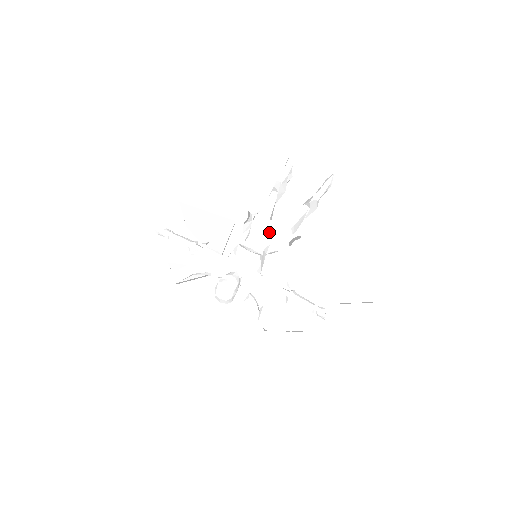
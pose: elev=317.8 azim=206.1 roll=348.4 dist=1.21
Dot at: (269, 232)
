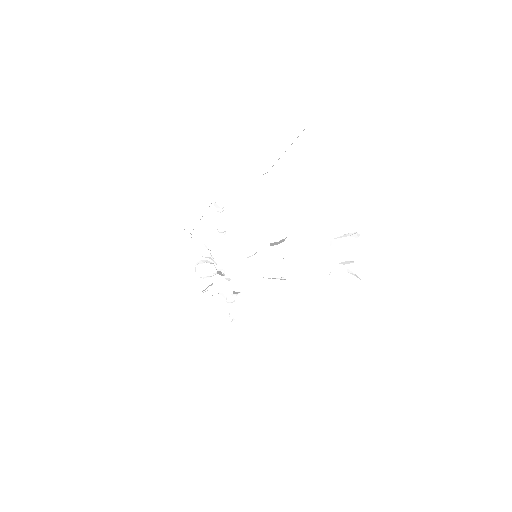
Dot at: (266, 271)
